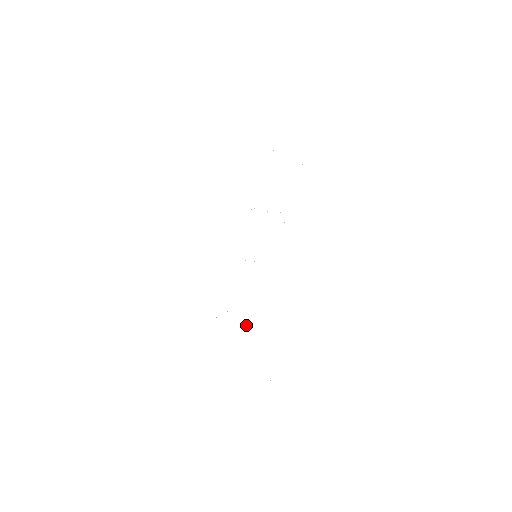
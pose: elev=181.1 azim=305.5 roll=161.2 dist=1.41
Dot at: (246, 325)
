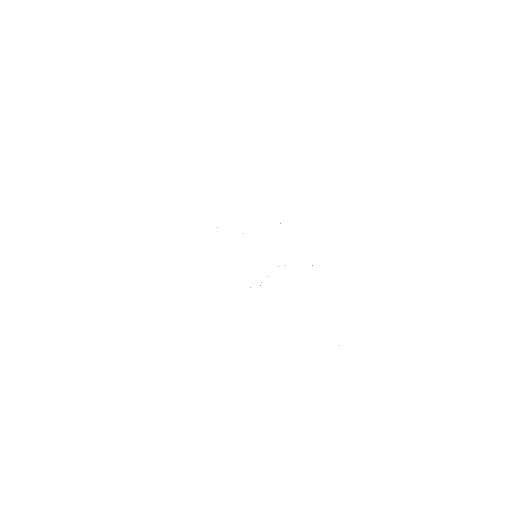
Dot at: occluded
